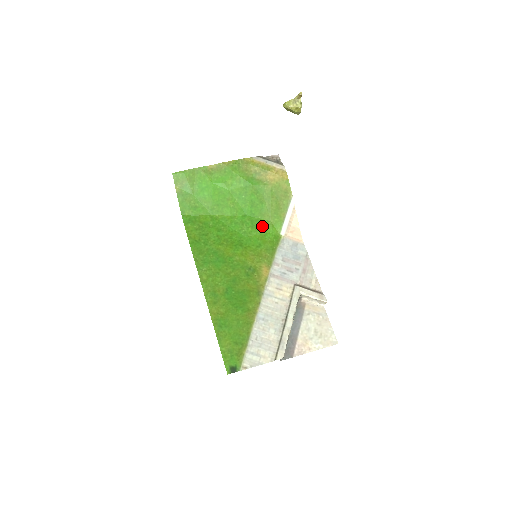
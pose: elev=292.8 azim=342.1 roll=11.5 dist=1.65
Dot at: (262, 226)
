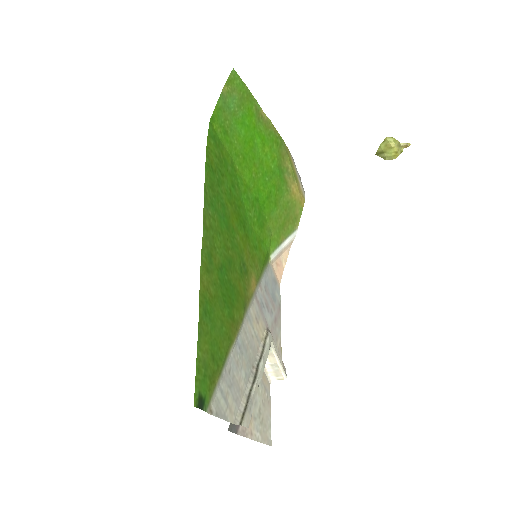
Dot at: (265, 229)
